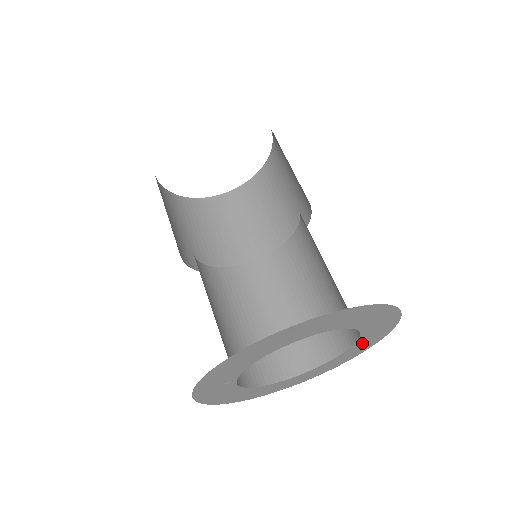
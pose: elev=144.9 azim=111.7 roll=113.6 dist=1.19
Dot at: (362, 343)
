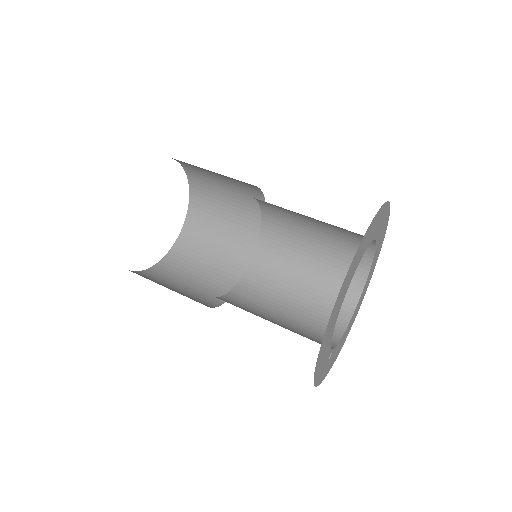
Dot at: (380, 232)
